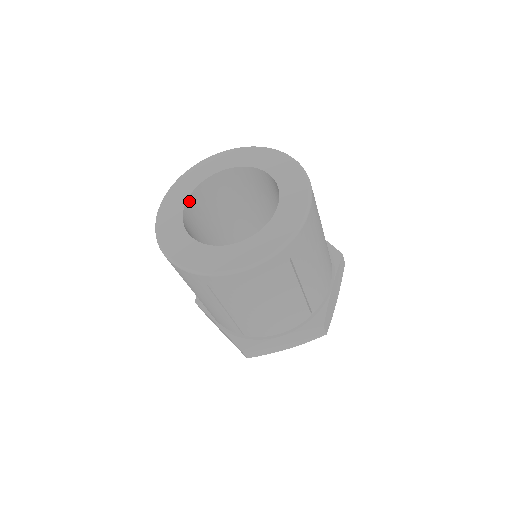
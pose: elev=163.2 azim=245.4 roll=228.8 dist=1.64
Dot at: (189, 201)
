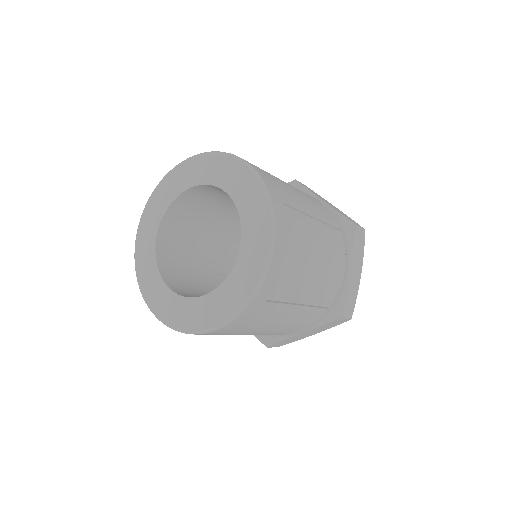
Dot at: (189, 191)
